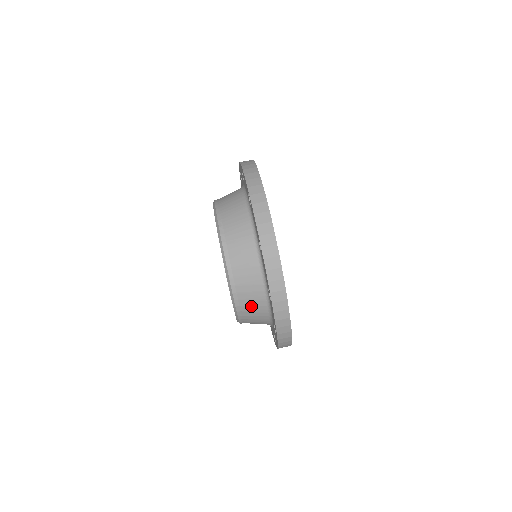
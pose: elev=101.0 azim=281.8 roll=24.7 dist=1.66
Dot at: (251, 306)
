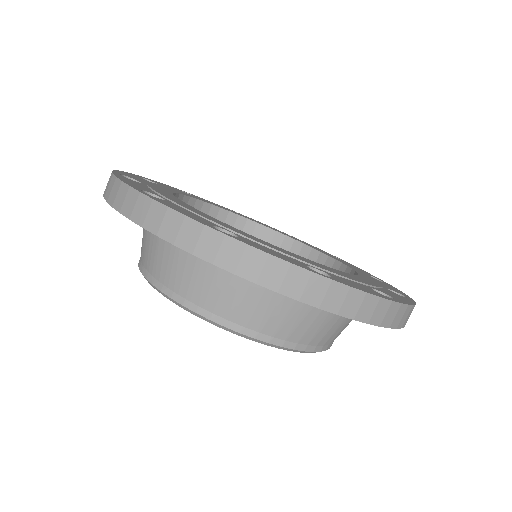
Dot at: (309, 328)
